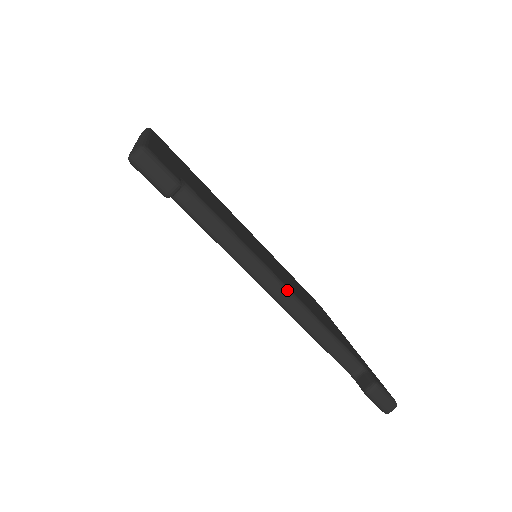
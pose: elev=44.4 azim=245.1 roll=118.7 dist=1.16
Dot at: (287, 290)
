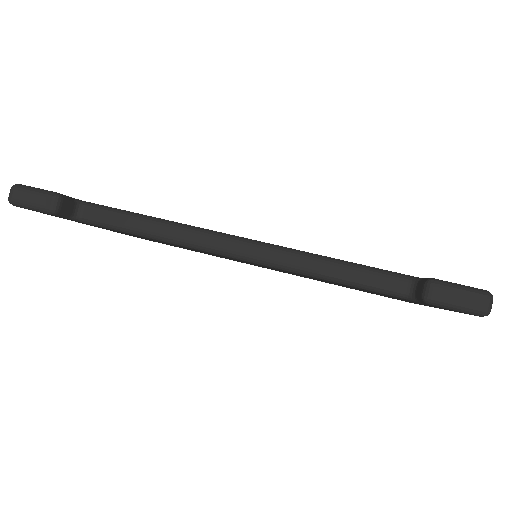
Dot at: (245, 240)
